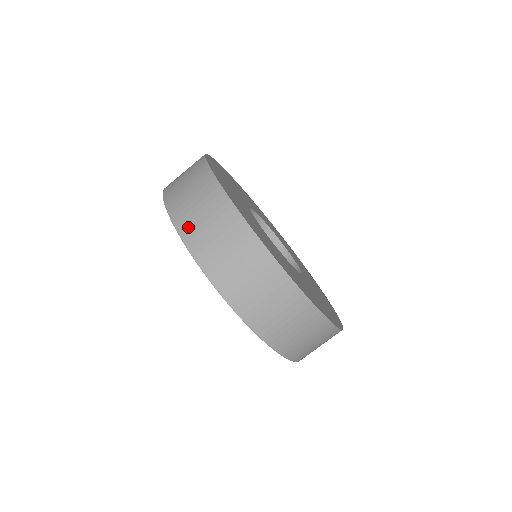
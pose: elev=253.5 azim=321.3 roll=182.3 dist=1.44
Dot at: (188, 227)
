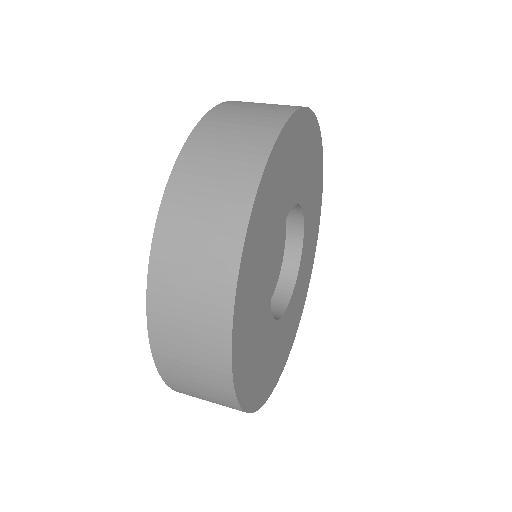
Dot at: occluded
